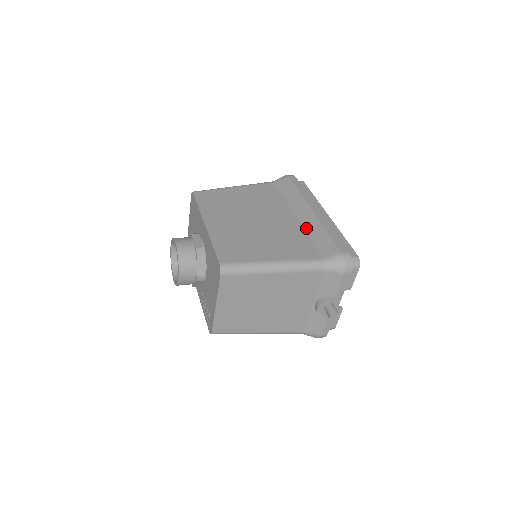
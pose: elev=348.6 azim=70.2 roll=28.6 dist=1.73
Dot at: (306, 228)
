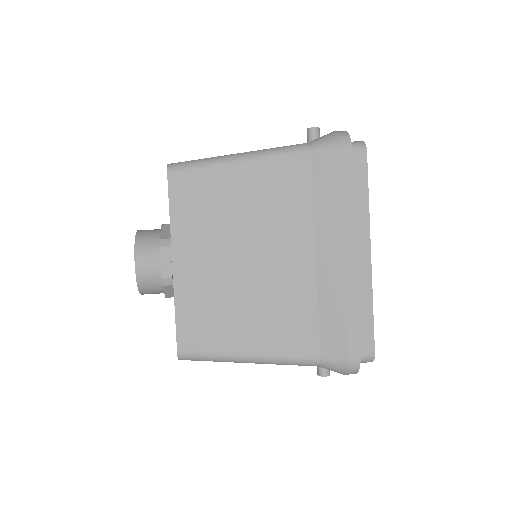
Dot at: (321, 289)
